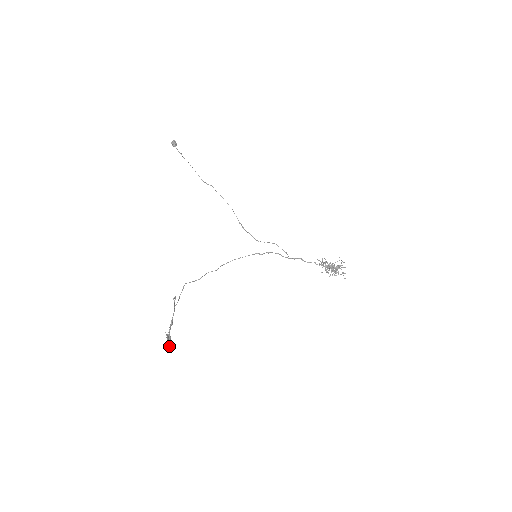
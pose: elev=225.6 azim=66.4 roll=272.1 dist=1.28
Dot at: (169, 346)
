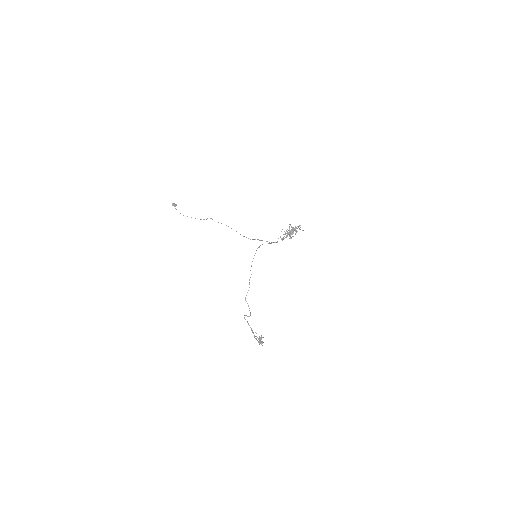
Dot at: occluded
